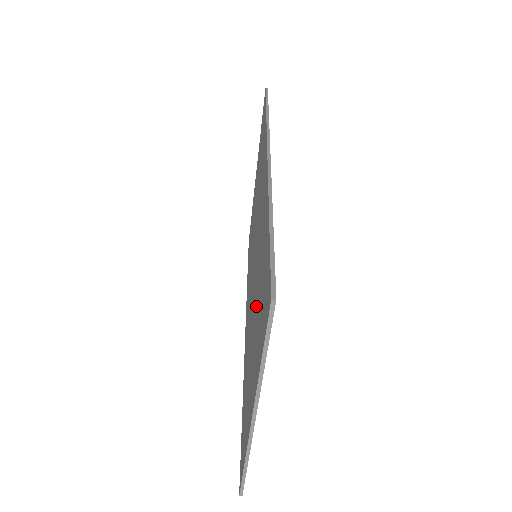
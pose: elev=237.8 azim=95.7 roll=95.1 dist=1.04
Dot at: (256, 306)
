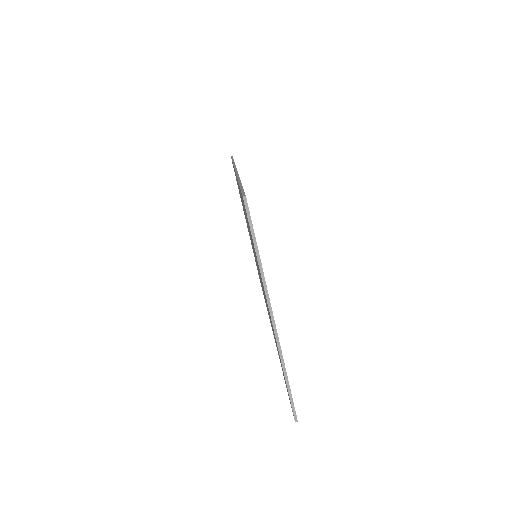
Dot at: occluded
